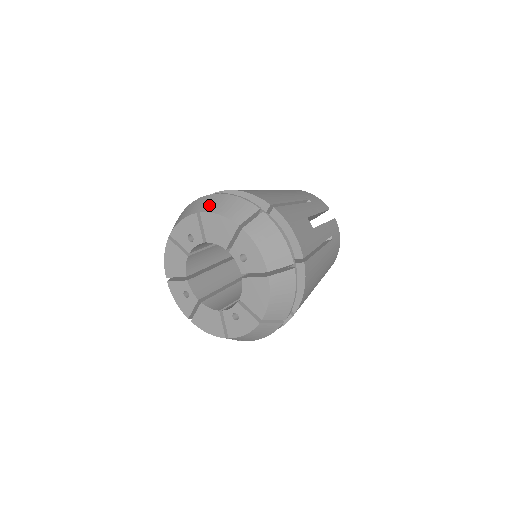
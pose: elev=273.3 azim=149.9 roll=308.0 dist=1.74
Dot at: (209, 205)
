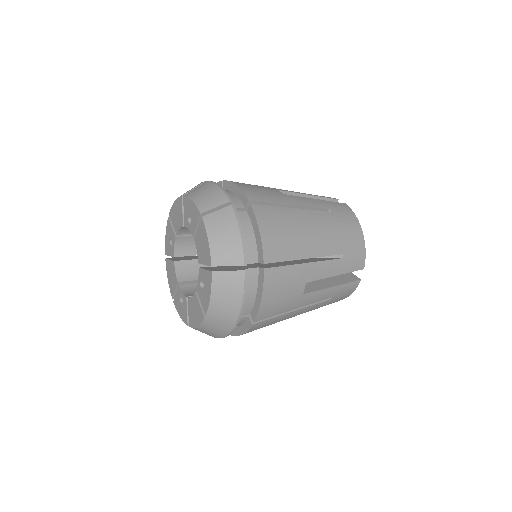
Dot at: occluded
